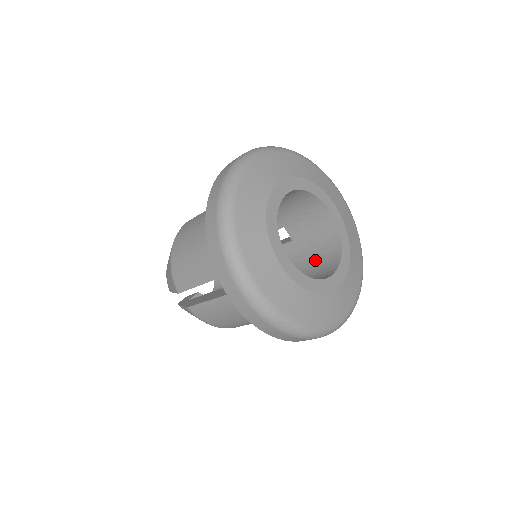
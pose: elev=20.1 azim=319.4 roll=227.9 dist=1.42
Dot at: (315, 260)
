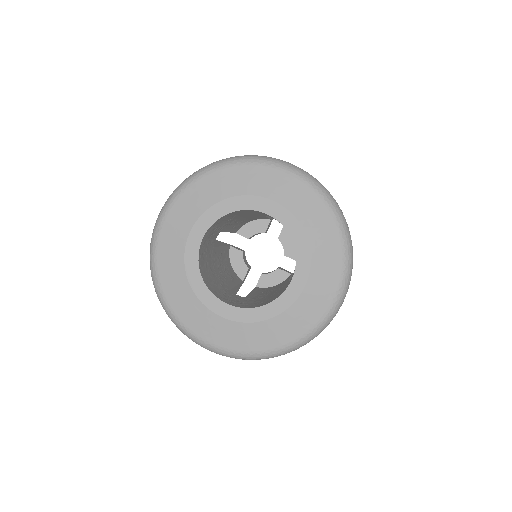
Dot at: occluded
